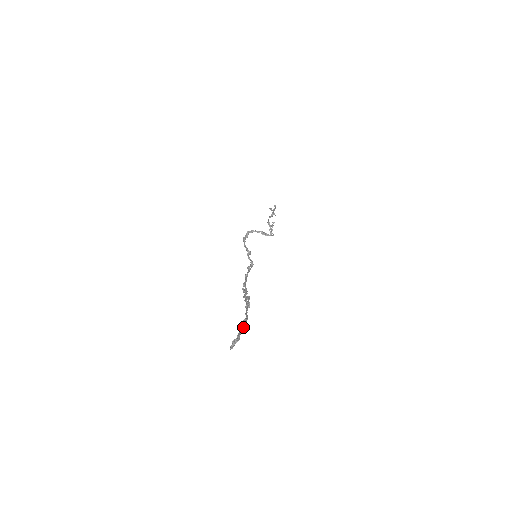
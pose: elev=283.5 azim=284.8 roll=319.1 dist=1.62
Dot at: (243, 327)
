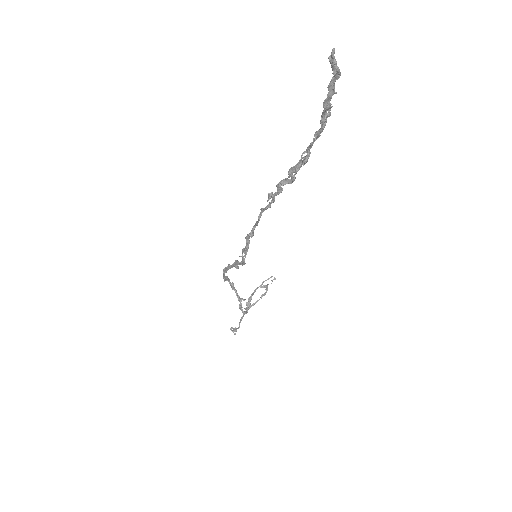
Dot at: (329, 104)
